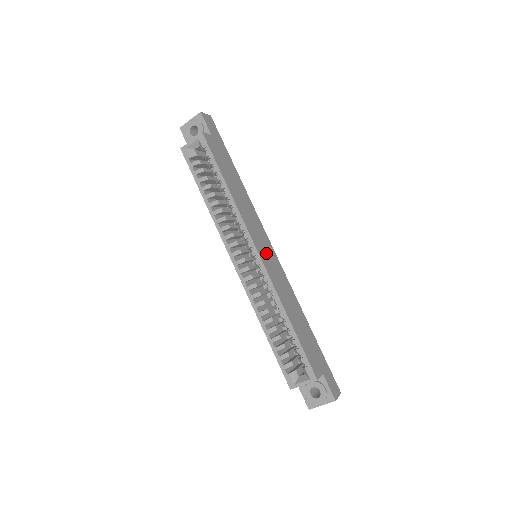
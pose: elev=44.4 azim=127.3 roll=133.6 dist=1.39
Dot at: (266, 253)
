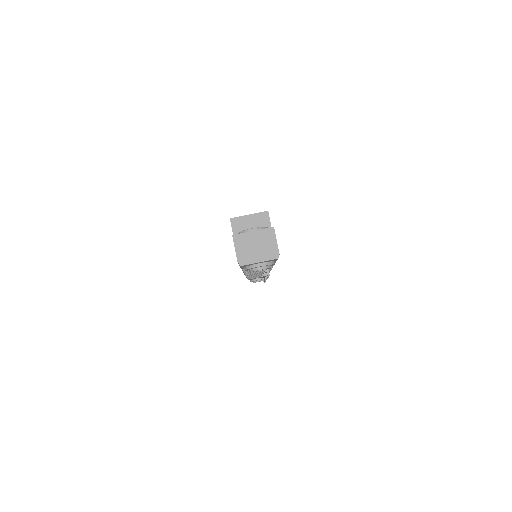
Dot at: occluded
